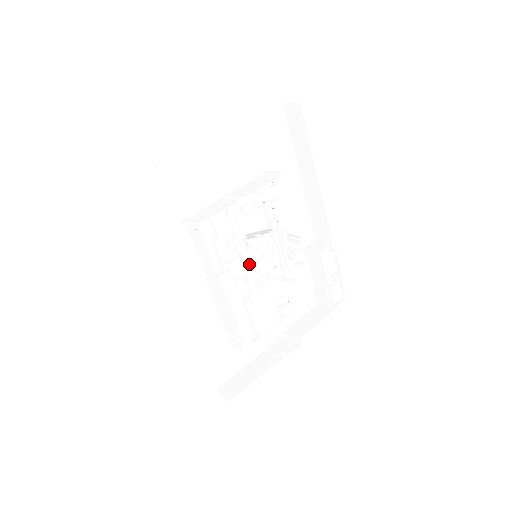
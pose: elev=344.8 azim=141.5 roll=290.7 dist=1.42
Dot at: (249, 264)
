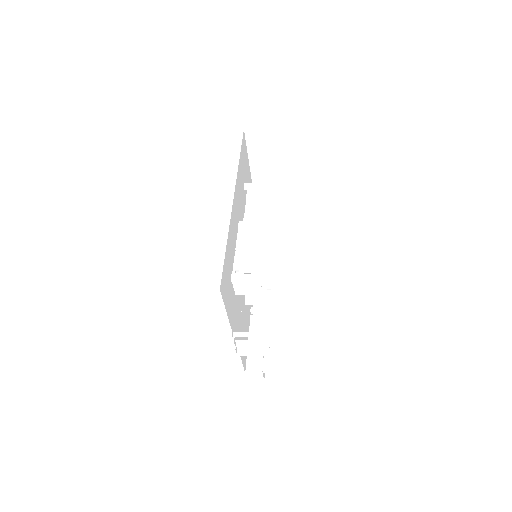
Dot at: occluded
